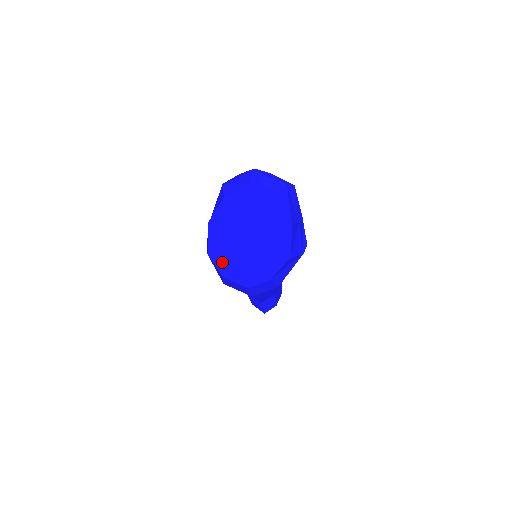
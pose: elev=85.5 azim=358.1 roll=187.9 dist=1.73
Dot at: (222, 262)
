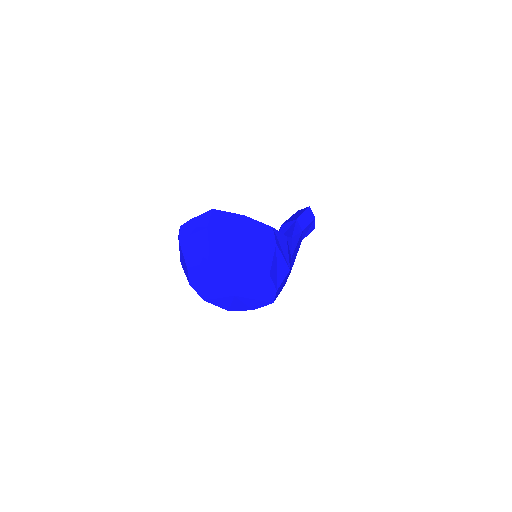
Dot at: (241, 308)
